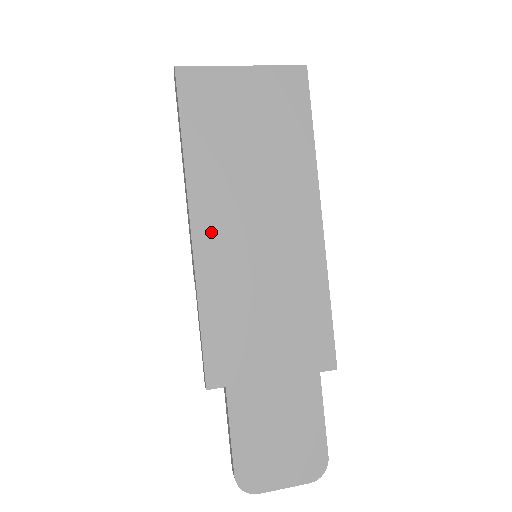
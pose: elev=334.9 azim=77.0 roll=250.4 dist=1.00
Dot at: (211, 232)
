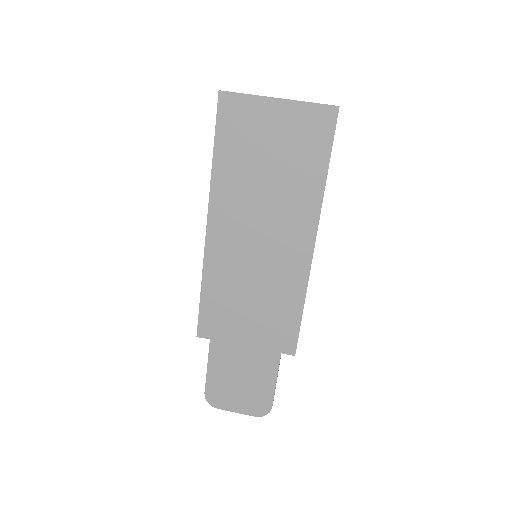
Dot at: (221, 232)
